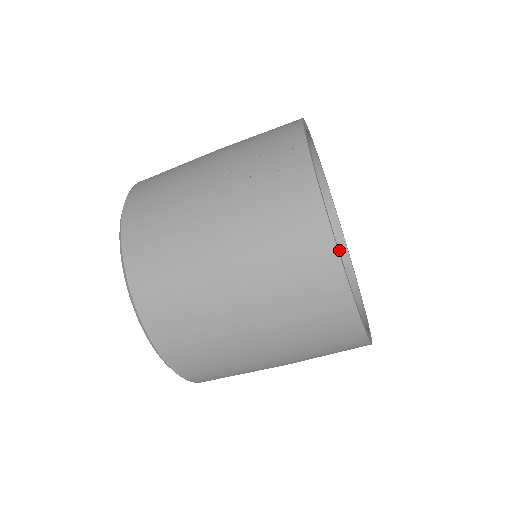
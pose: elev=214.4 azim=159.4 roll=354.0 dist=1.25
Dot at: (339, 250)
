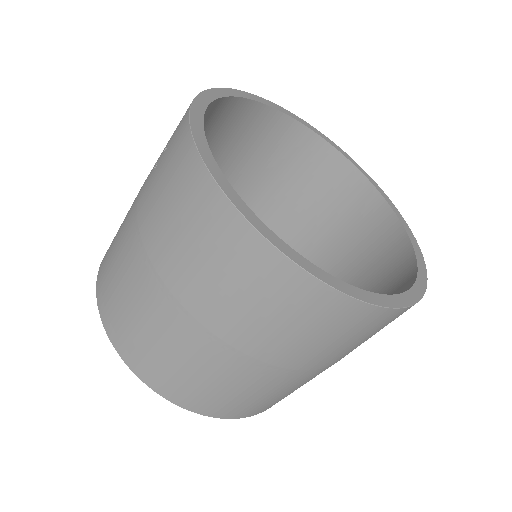
Dot at: (386, 219)
